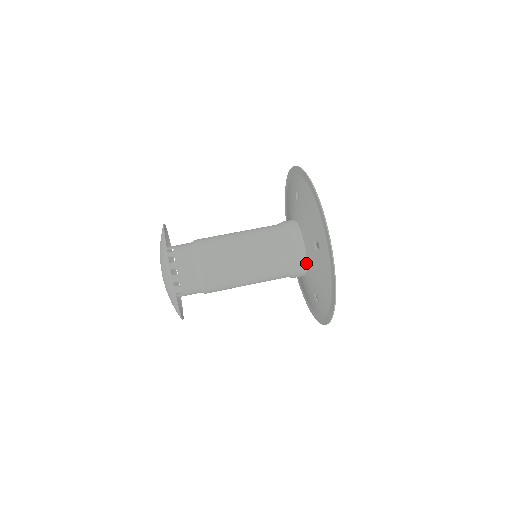
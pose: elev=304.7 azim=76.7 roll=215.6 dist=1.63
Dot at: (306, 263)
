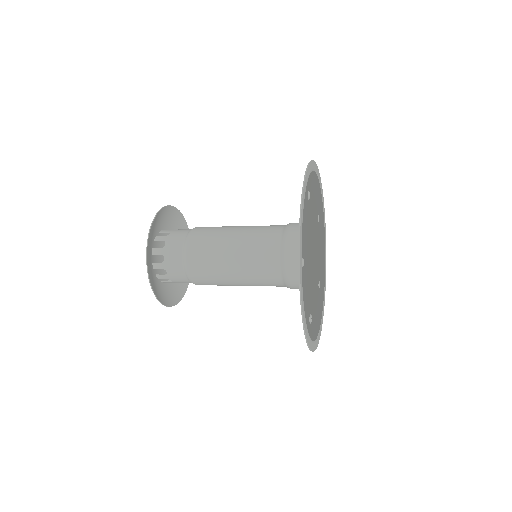
Dot at: occluded
